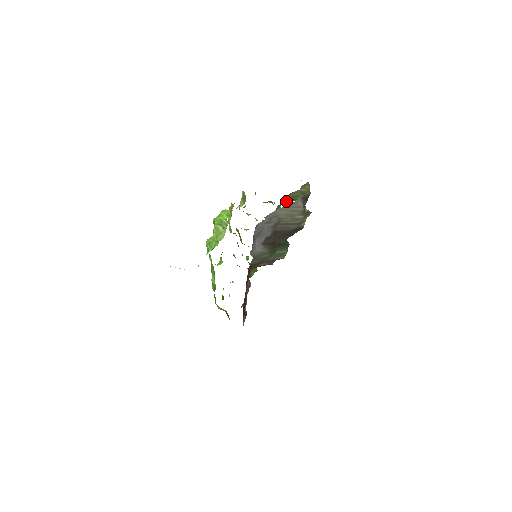
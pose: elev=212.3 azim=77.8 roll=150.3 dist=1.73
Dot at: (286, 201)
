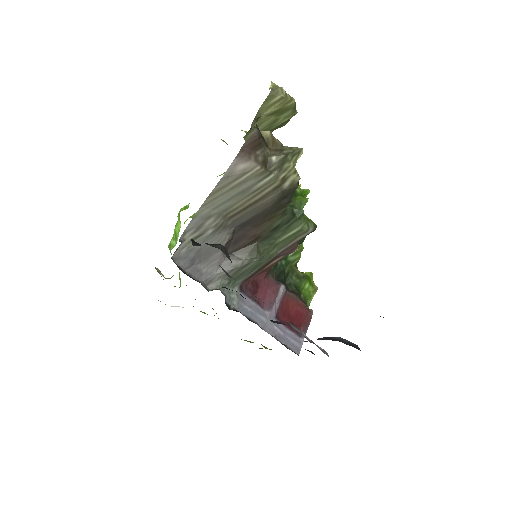
Dot at: occluded
